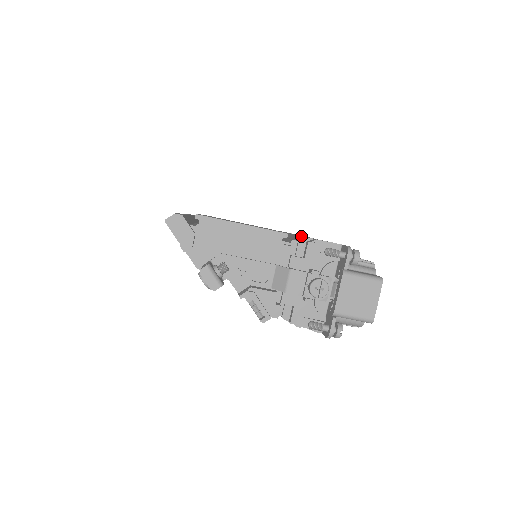
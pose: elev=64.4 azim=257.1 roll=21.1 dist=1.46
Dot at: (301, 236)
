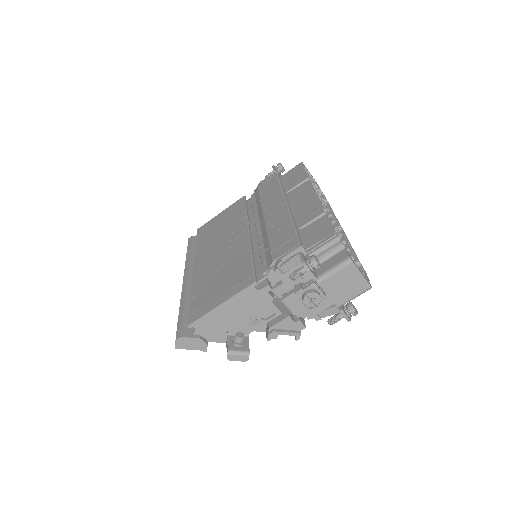
Dot at: (268, 245)
